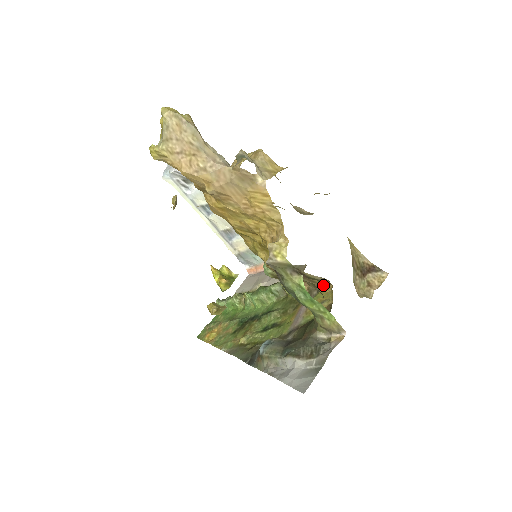
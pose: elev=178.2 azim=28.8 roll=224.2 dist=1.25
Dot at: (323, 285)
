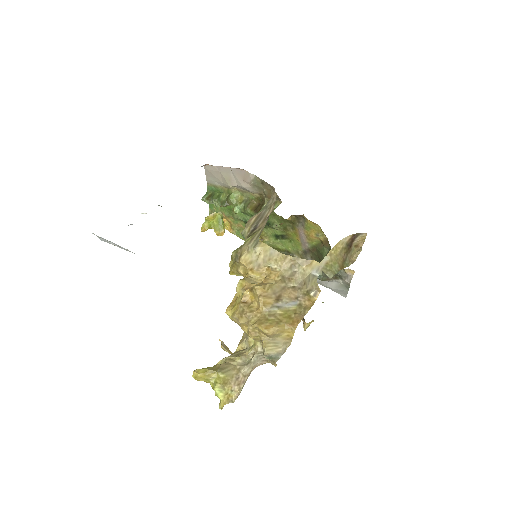
Dot at: (308, 221)
